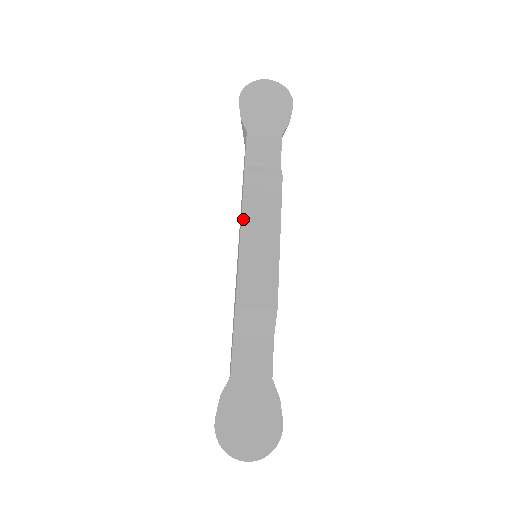
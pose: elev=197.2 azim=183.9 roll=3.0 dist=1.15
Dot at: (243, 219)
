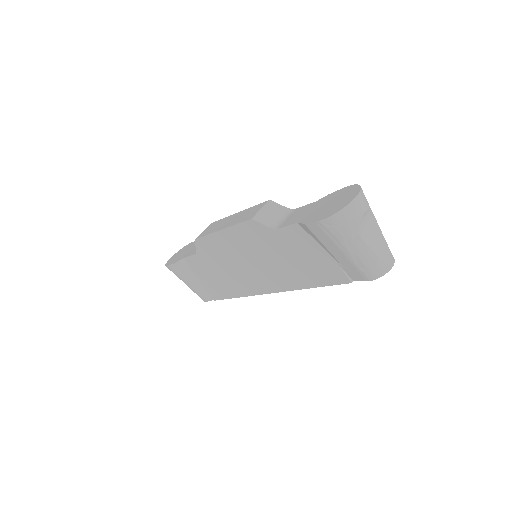
Dot at: (214, 232)
